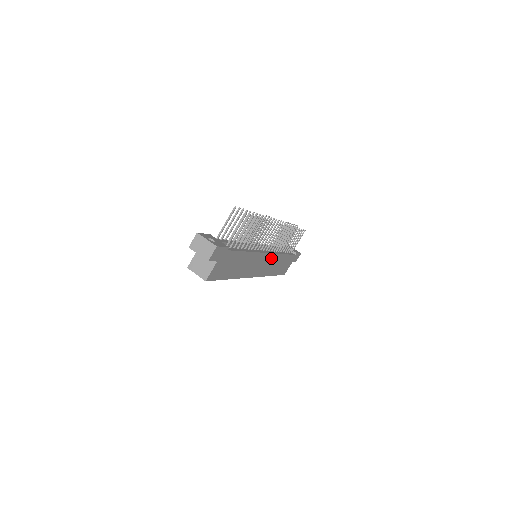
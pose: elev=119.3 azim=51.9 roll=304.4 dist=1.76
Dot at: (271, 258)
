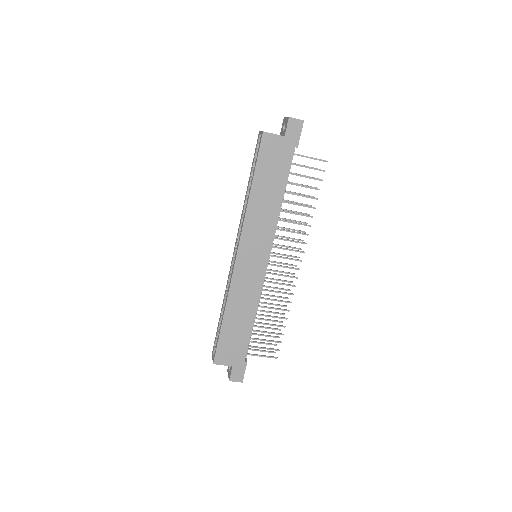
Dot at: (257, 279)
